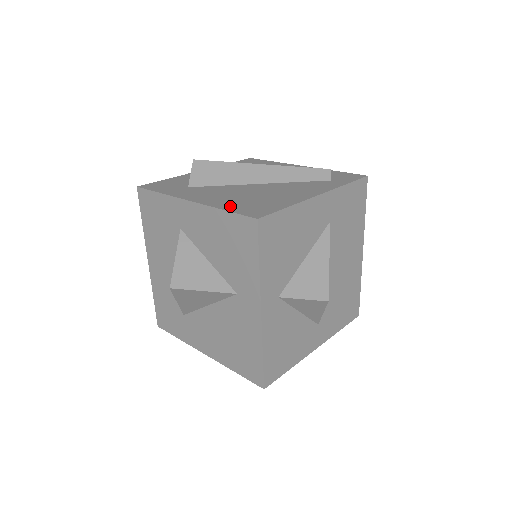
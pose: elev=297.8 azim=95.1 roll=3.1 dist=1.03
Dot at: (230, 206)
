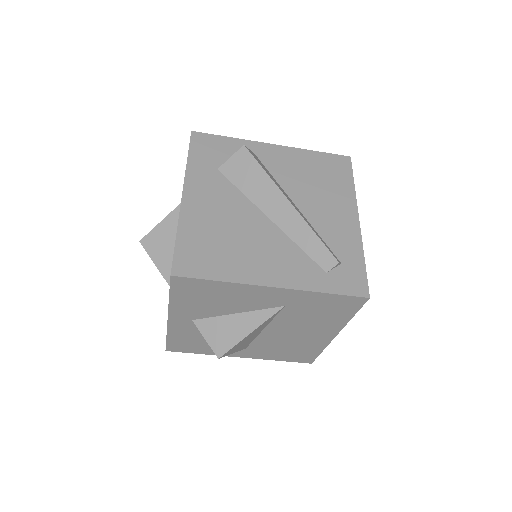
Dot at: (188, 235)
